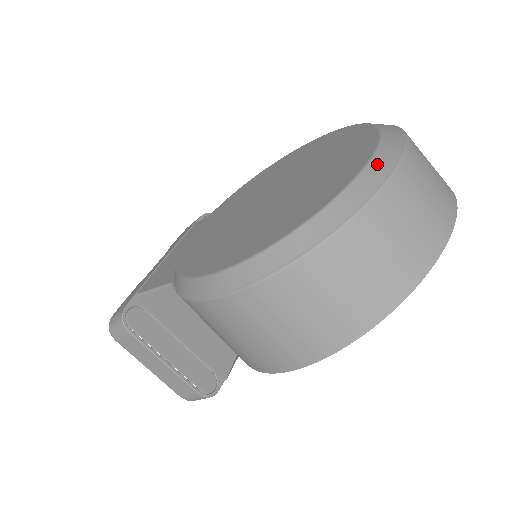
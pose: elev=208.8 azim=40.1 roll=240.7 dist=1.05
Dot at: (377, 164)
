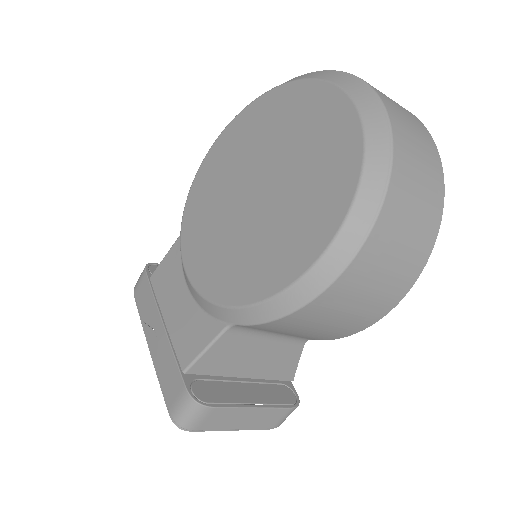
Dot at: (361, 97)
